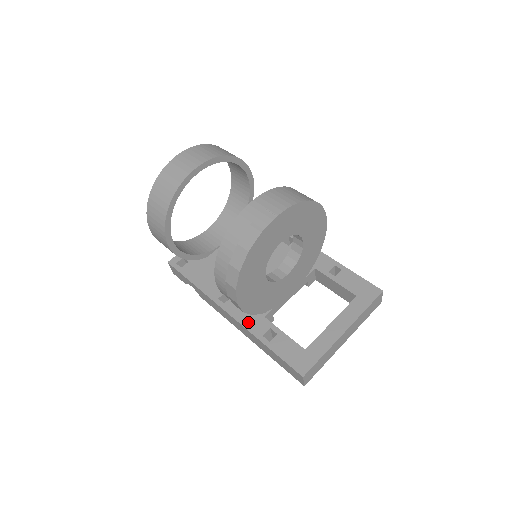
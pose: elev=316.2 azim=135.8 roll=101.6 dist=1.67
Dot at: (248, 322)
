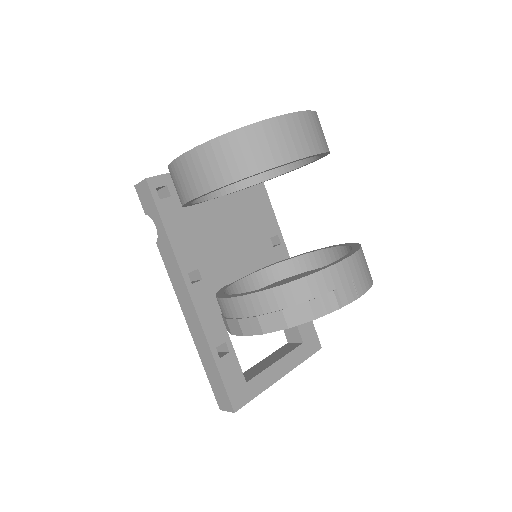
Dot at: (208, 323)
